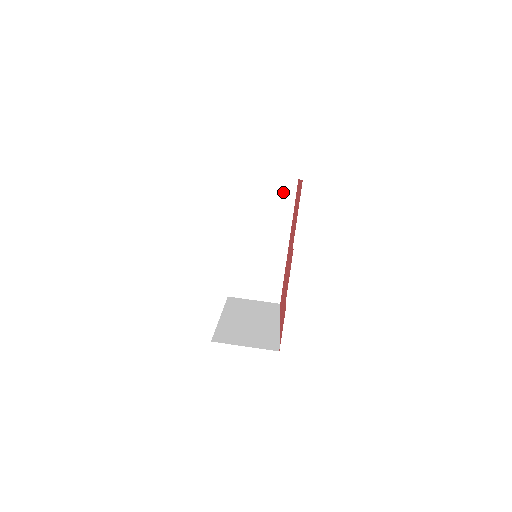
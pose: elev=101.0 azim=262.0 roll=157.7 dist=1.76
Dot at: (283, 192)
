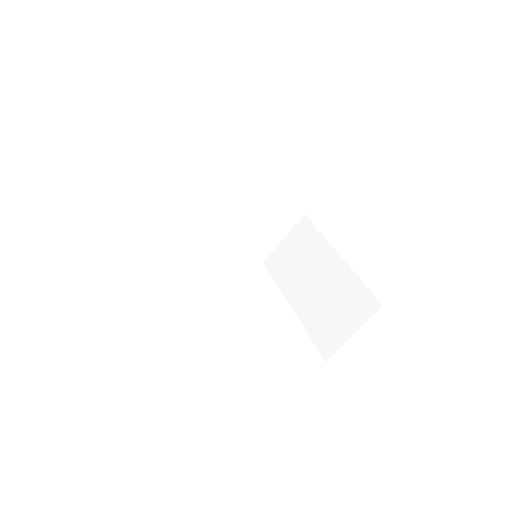
Dot at: (182, 157)
